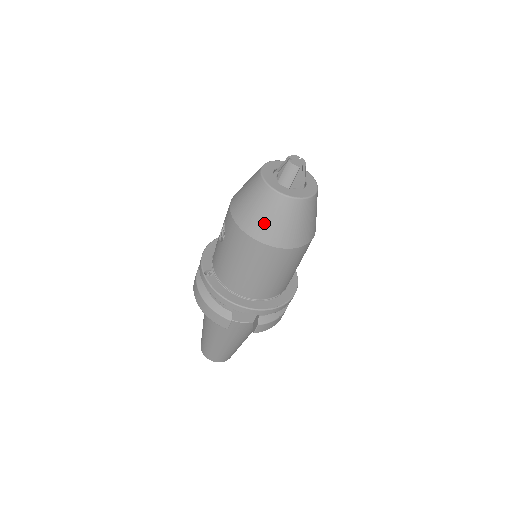
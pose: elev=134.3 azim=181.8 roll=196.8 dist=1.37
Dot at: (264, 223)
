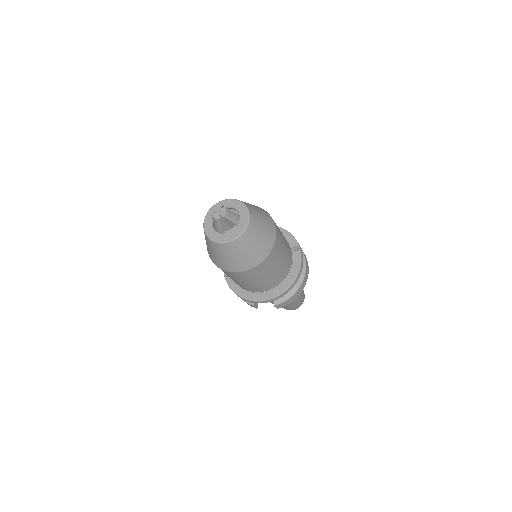
Dot at: (218, 259)
